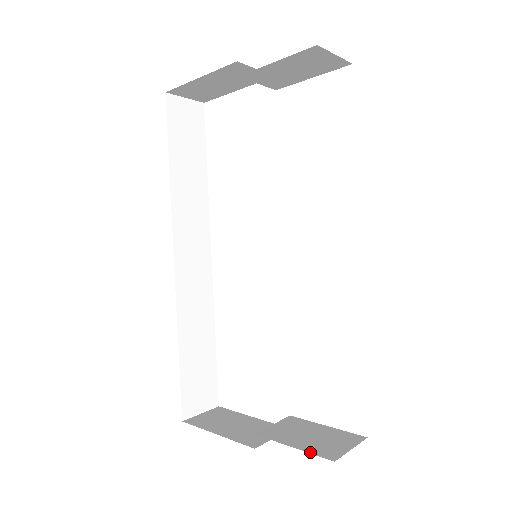
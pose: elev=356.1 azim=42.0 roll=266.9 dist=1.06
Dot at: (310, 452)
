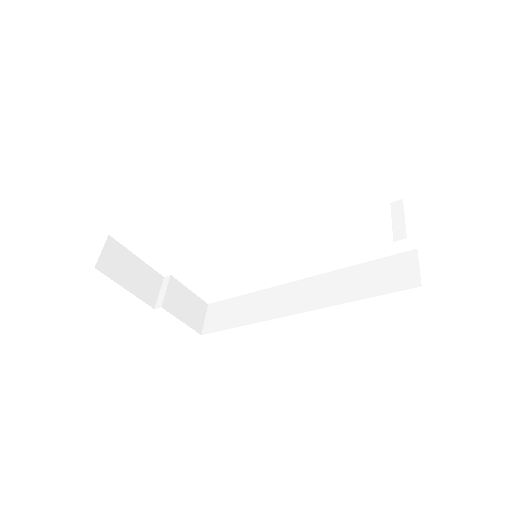
Dot at: (191, 327)
